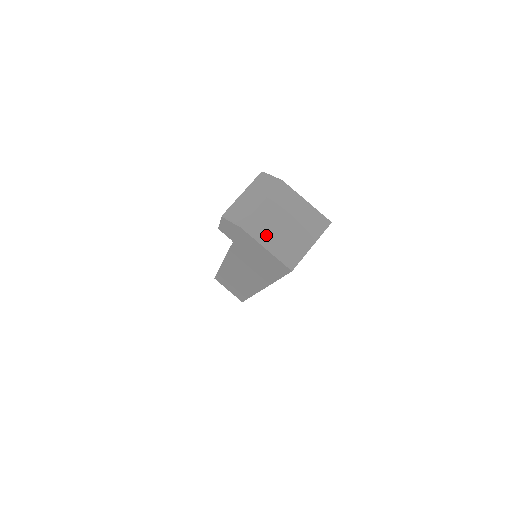
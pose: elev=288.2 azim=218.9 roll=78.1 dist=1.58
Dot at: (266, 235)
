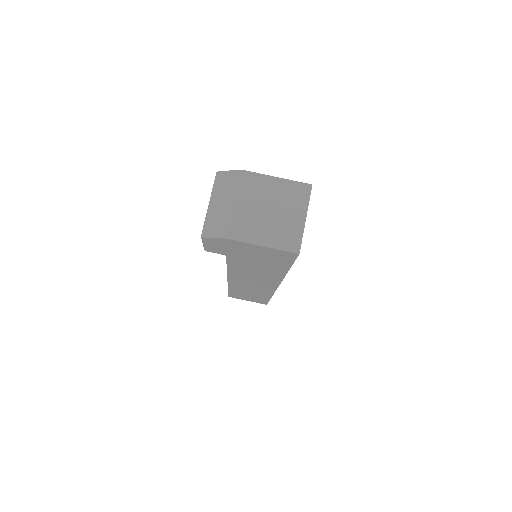
Dot at: (254, 232)
